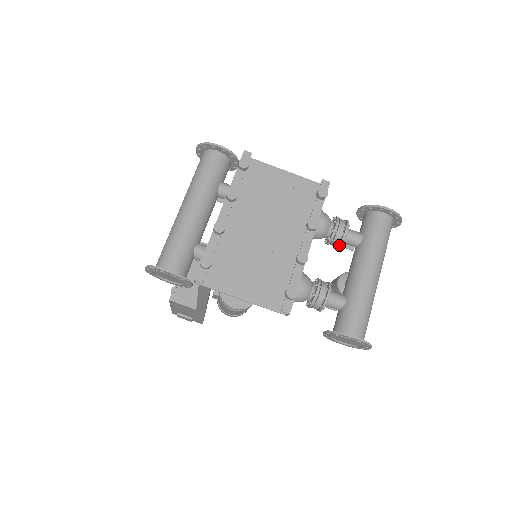
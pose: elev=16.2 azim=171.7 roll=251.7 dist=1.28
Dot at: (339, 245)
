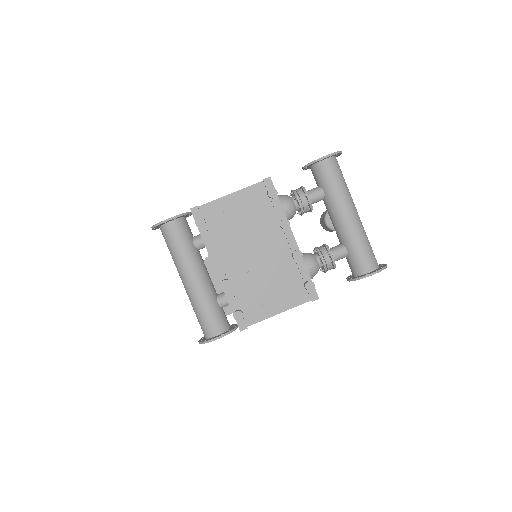
Dot at: (311, 211)
